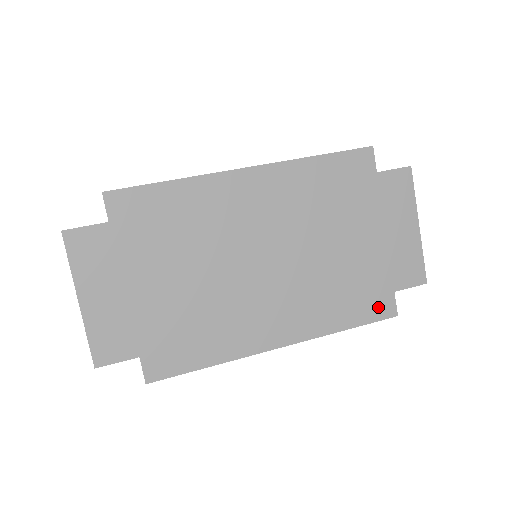
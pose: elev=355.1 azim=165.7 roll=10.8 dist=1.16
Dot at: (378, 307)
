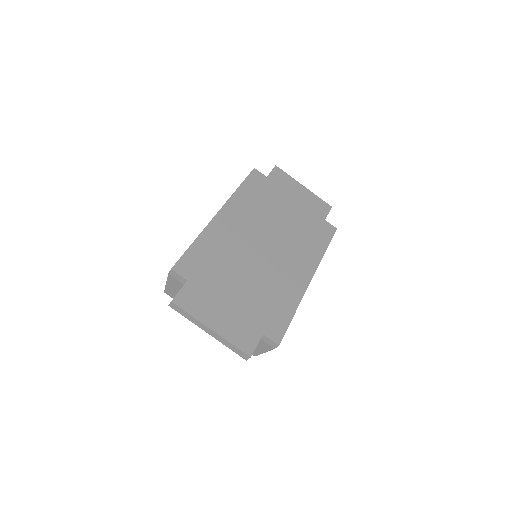
Dot at: (326, 231)
